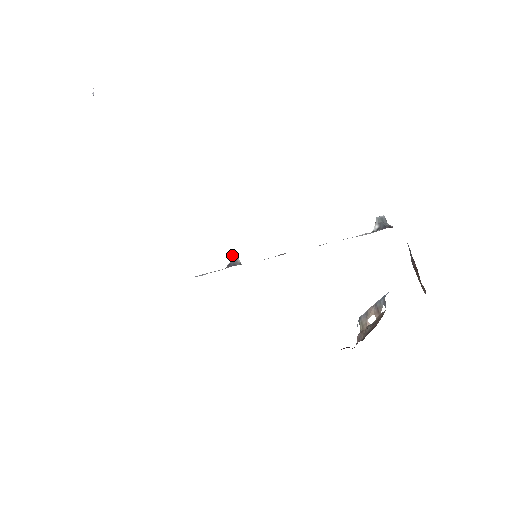
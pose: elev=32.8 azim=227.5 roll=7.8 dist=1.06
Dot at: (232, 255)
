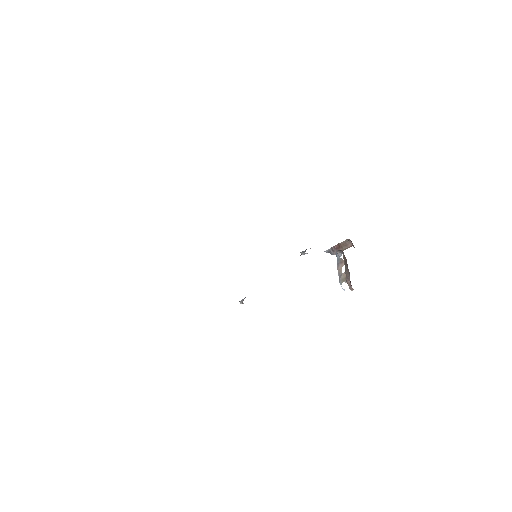
Dot at: occluded
